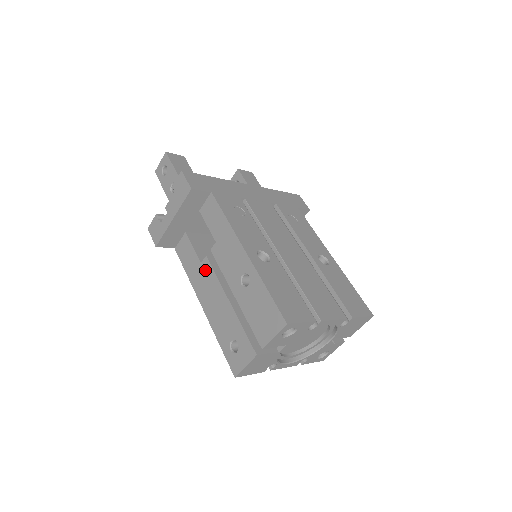
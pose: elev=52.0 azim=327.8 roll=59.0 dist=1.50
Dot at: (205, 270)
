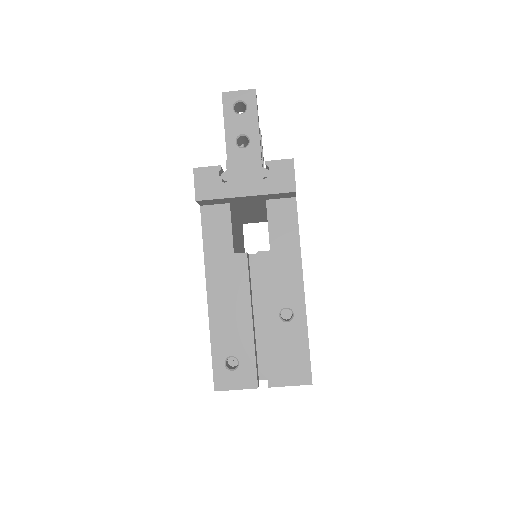
Dot at: (236, 265)
